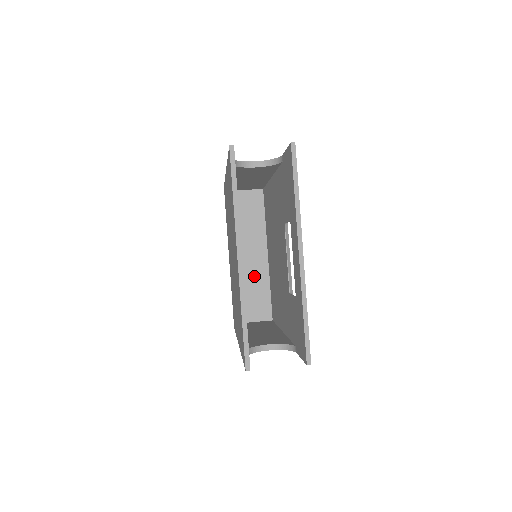
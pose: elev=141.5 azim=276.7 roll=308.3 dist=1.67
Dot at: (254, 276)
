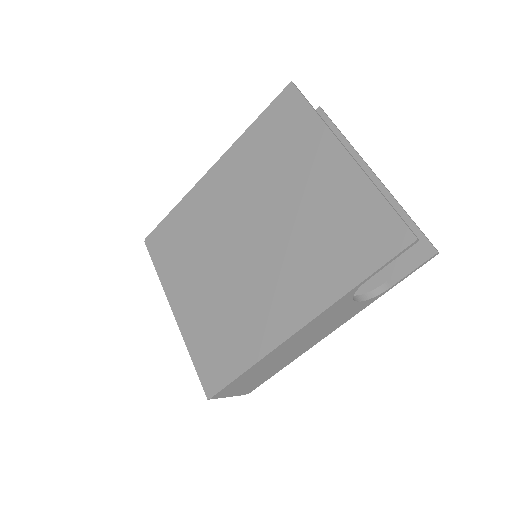
Dot at: occluded
